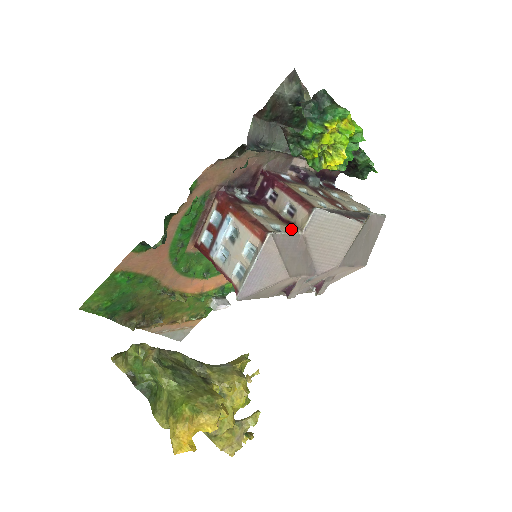
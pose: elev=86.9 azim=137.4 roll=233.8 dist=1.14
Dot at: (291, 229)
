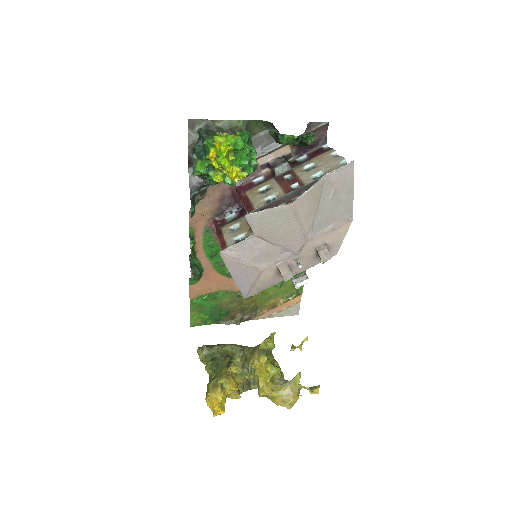
Dot at: (249, 234)
